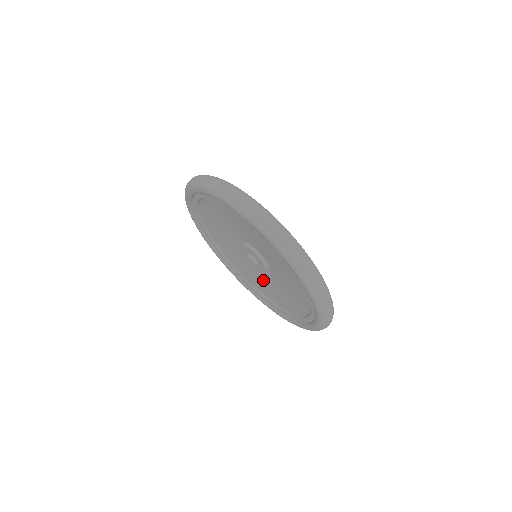
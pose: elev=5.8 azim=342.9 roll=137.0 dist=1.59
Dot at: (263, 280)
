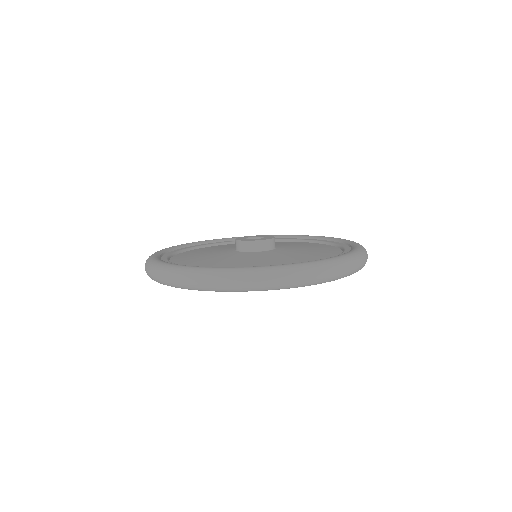
Dot at: occluded
